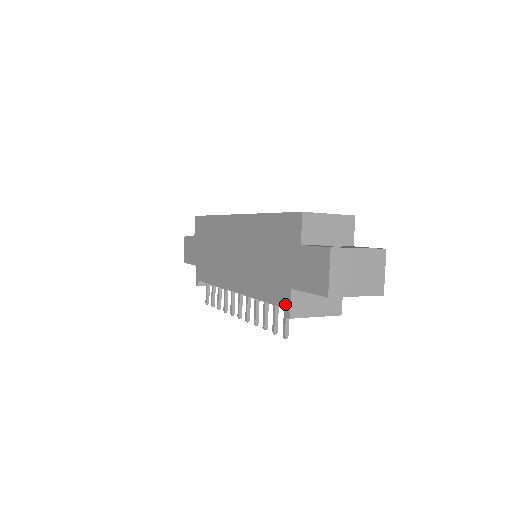
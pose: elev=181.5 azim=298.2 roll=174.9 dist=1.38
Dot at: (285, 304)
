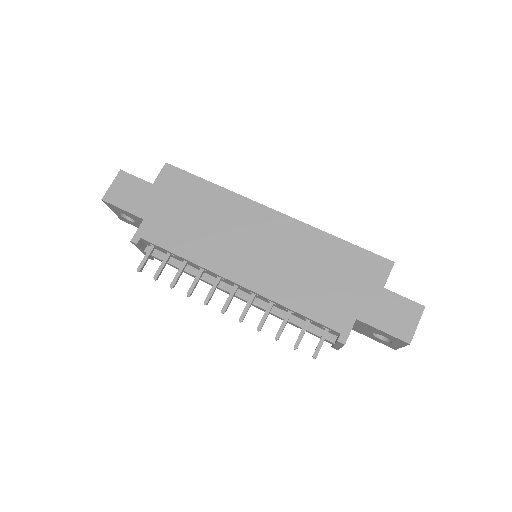
Dot at: (342, 329)
